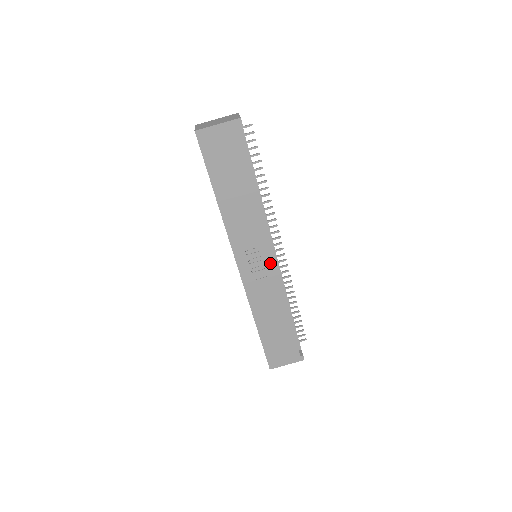
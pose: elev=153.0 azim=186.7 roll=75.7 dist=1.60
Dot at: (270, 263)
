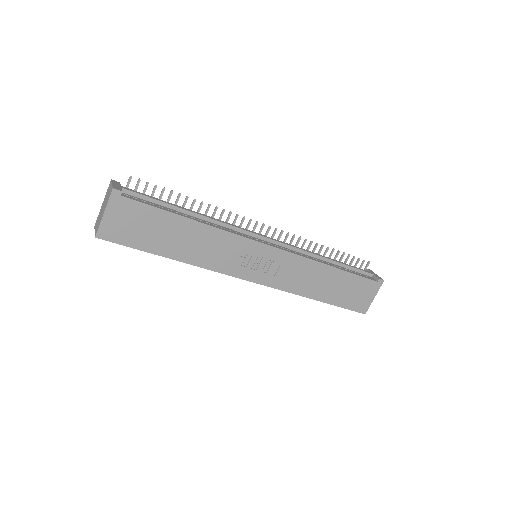
Dot at: (271, 252)
